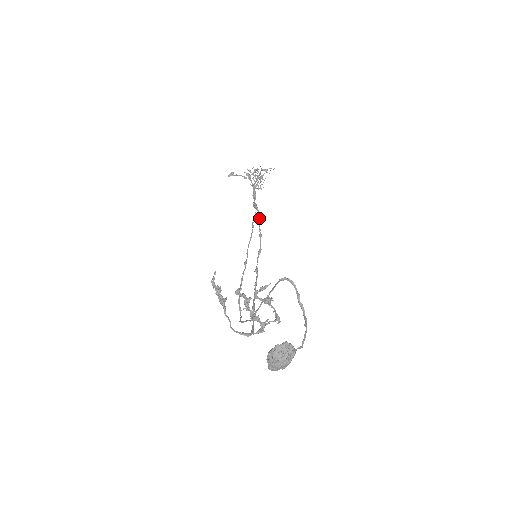
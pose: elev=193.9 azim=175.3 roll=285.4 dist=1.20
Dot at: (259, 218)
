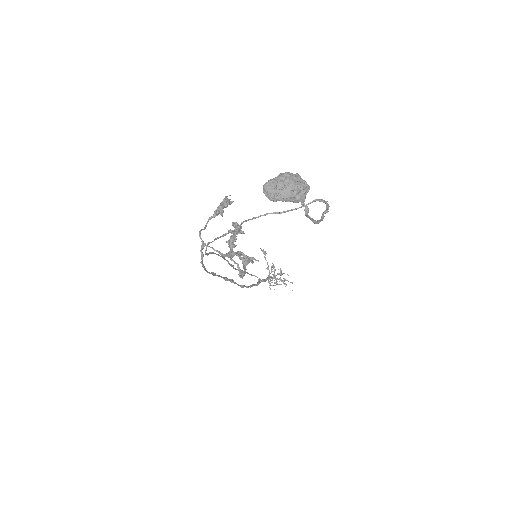
Dot at: (258, 283)
